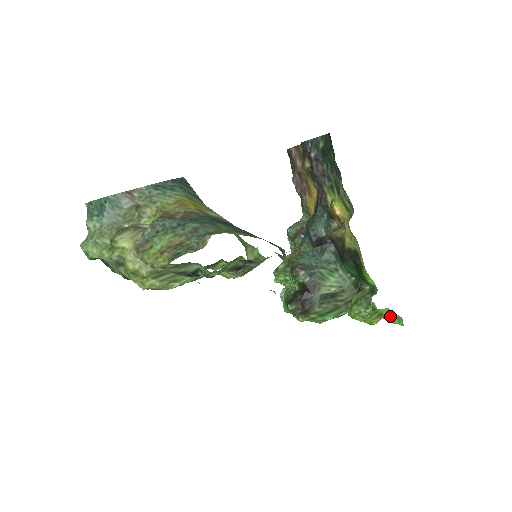
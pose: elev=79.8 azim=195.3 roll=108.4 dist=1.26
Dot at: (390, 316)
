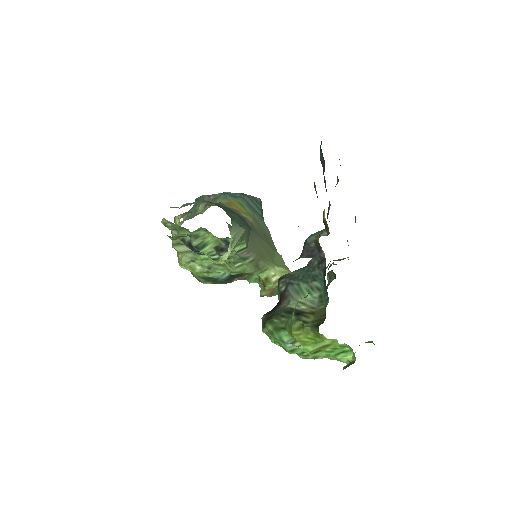
Dot at: (318, 337)
